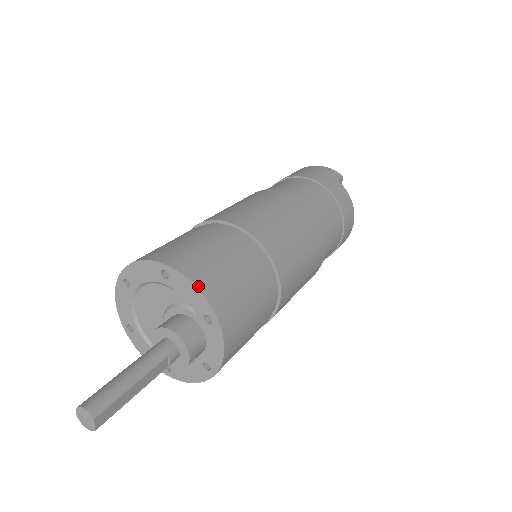
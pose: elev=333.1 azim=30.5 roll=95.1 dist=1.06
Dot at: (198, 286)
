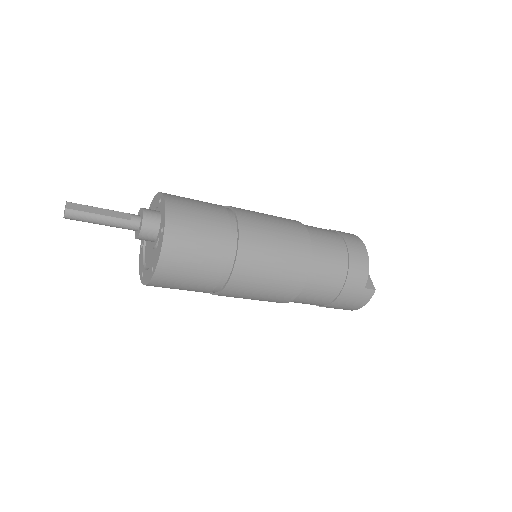
Dot at: occluded
